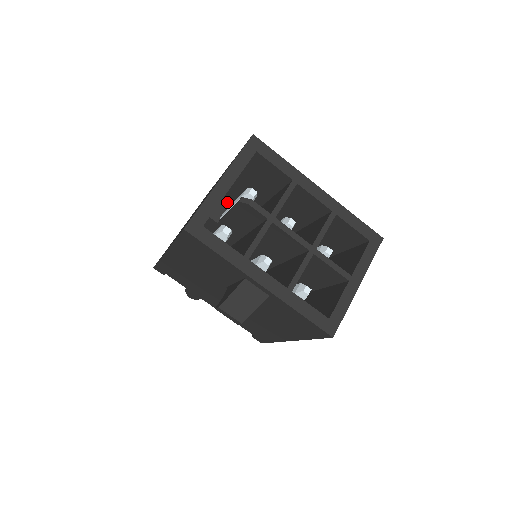
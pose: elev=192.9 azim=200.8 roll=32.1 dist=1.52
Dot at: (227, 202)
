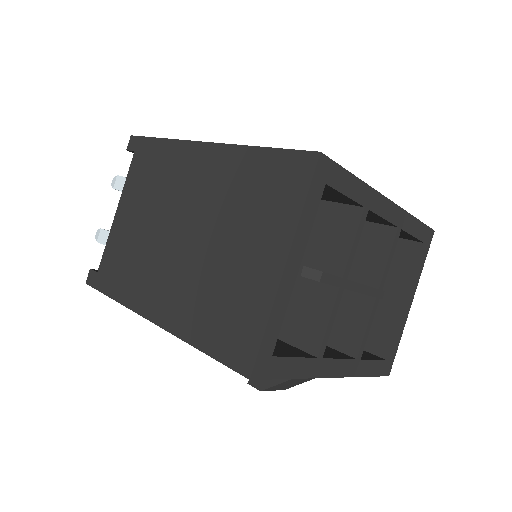
Dot at: occluded
